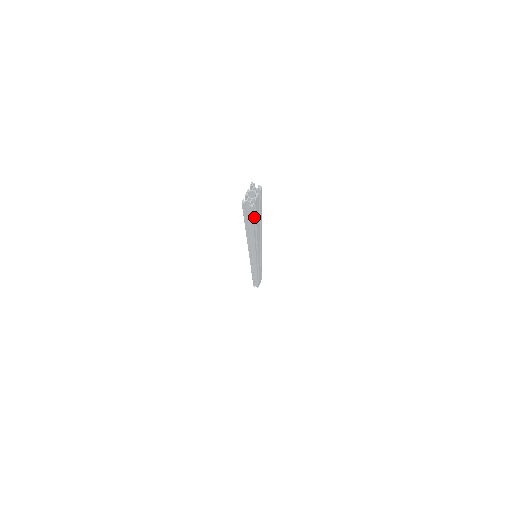
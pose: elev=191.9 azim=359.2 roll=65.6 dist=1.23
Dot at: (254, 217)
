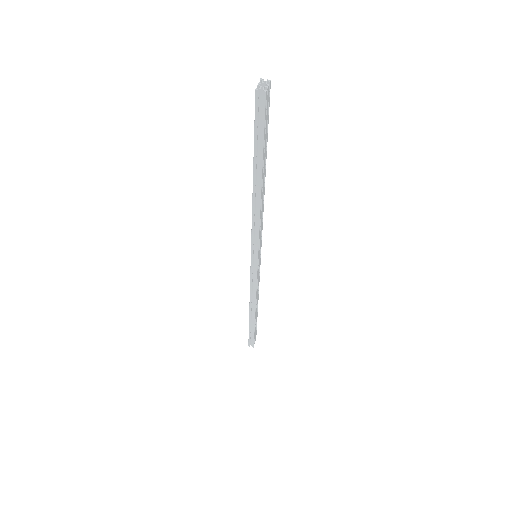
Dot at: (265, 126)
